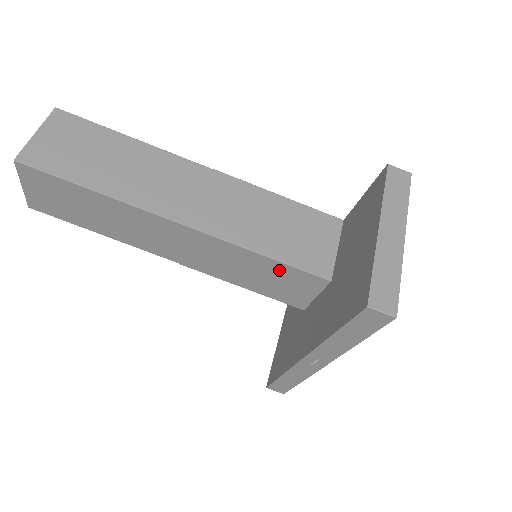
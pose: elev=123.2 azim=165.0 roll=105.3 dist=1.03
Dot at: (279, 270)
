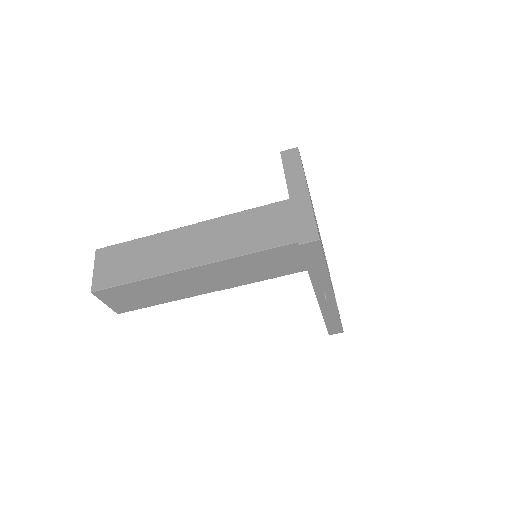
Dot at: (270, 255)
